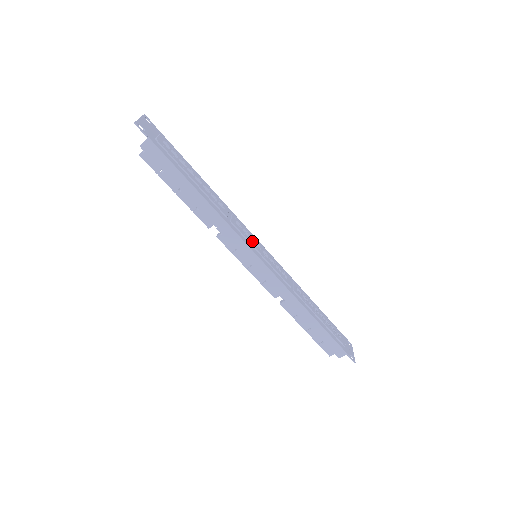
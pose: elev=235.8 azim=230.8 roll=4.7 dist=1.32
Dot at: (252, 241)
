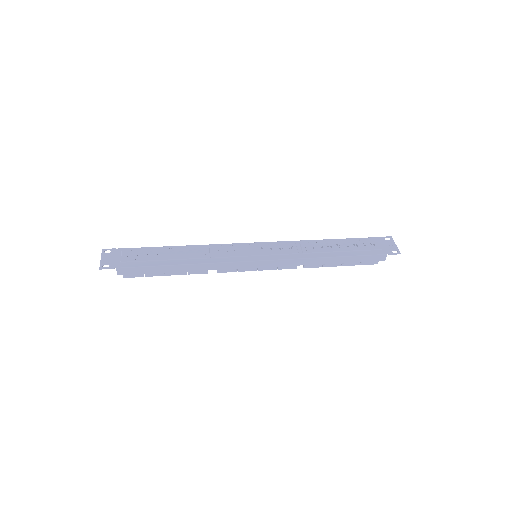
Dot at: (242, 252)
